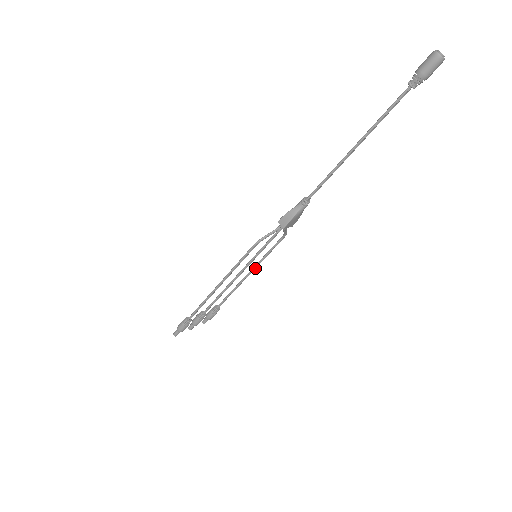
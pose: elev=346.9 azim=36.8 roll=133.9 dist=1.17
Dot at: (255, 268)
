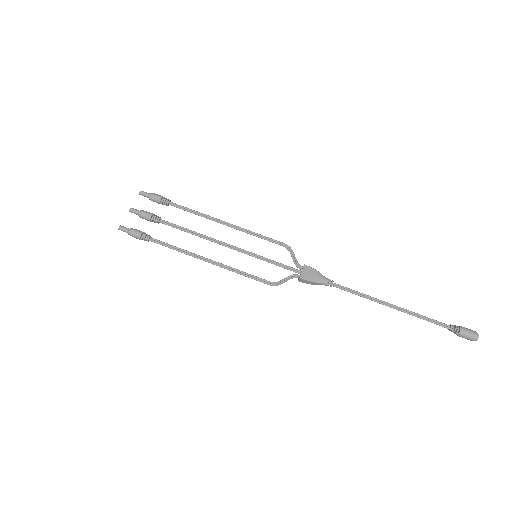
Dot at: (239, 228)
